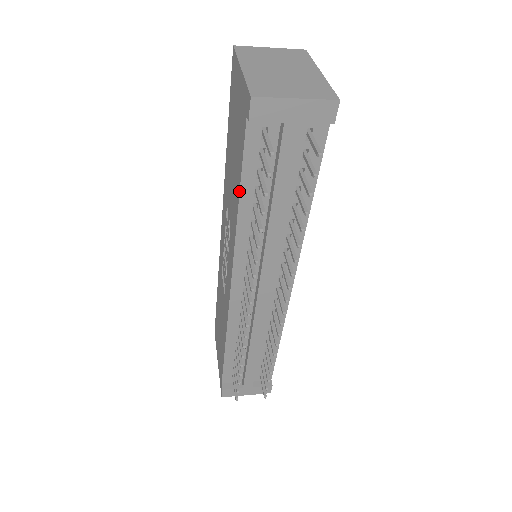
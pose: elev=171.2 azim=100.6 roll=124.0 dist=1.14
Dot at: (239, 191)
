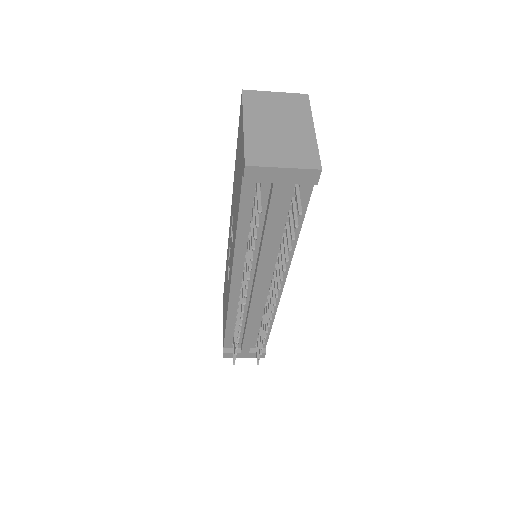
Dot at: (237, 223)
